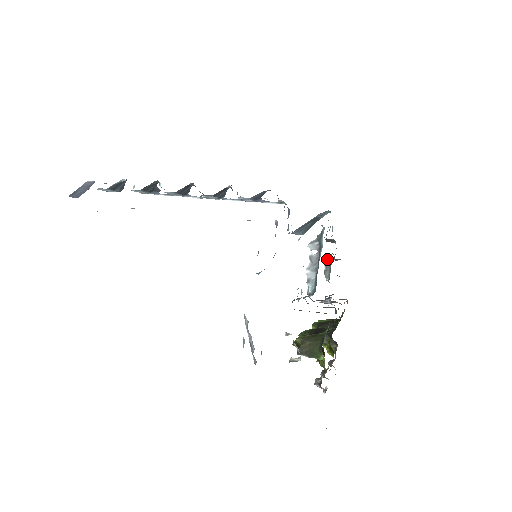
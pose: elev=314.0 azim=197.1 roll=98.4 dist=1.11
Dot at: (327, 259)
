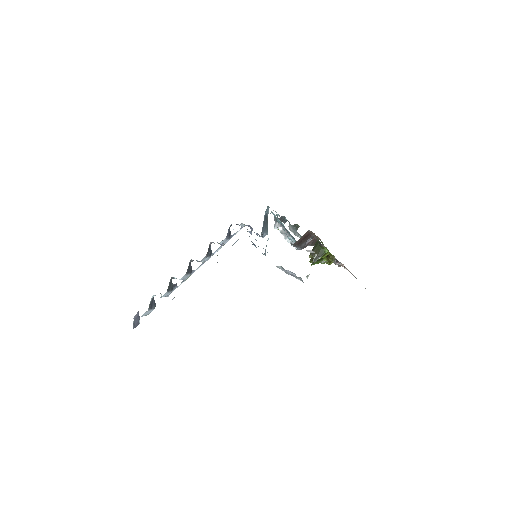
Dot at: (290, 228)
